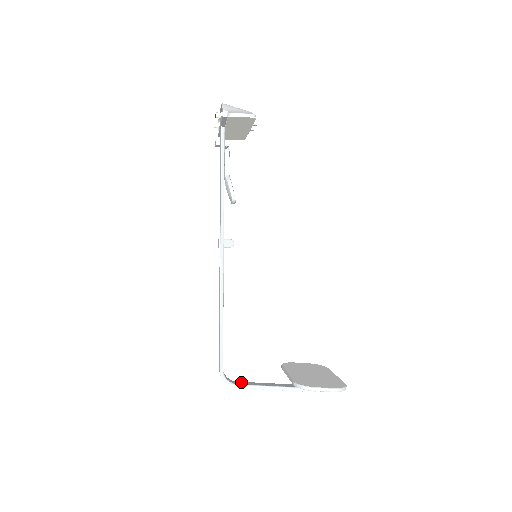
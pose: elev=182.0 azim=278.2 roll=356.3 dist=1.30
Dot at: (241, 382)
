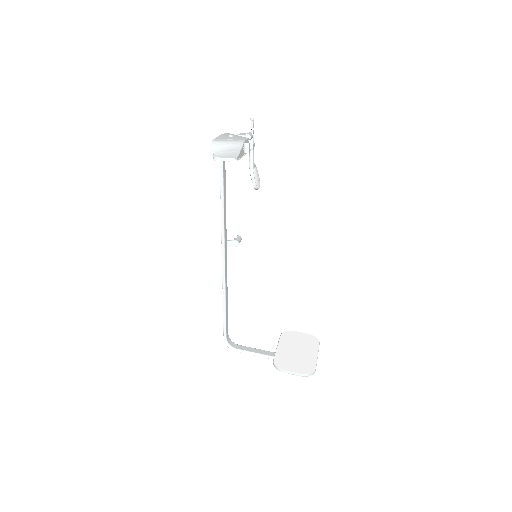
Dot at: (242, 346)
